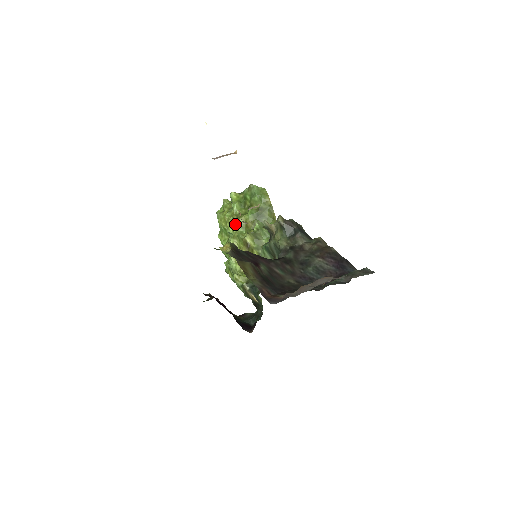
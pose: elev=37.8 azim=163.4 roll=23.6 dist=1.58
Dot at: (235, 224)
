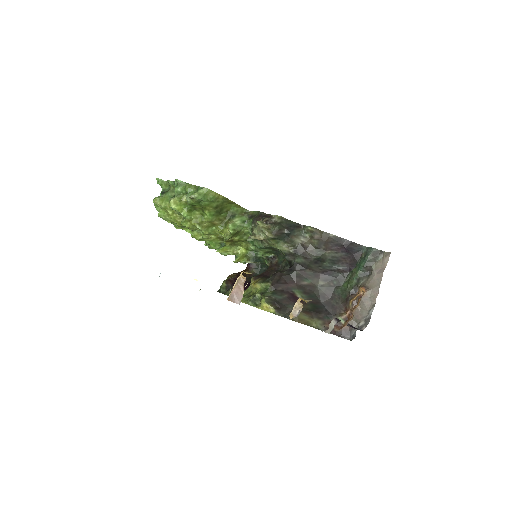
Dot at: (202, 230)
